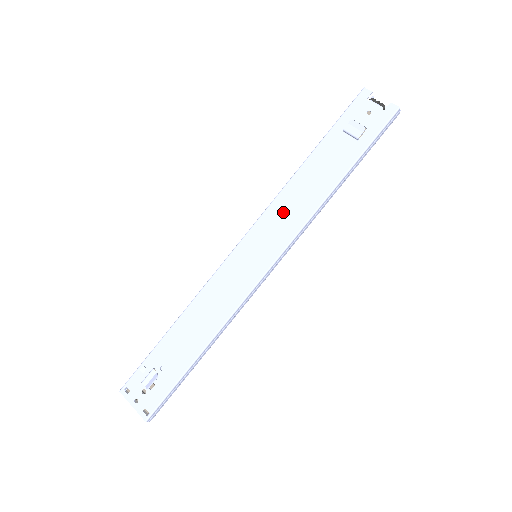
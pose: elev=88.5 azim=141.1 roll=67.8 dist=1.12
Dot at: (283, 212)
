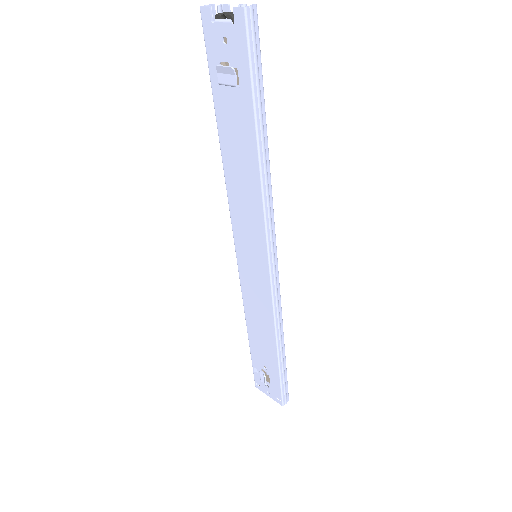
Dot at: (241, 208)
